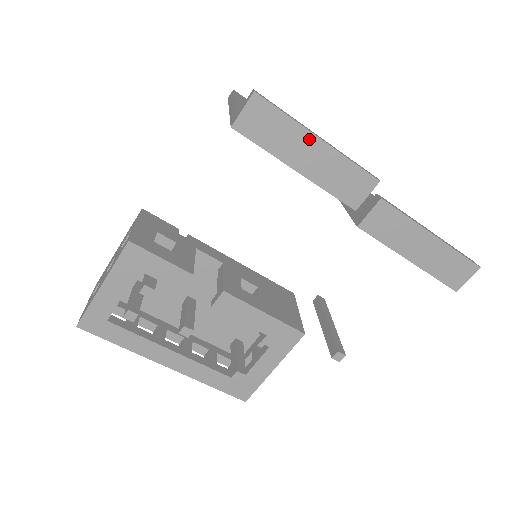
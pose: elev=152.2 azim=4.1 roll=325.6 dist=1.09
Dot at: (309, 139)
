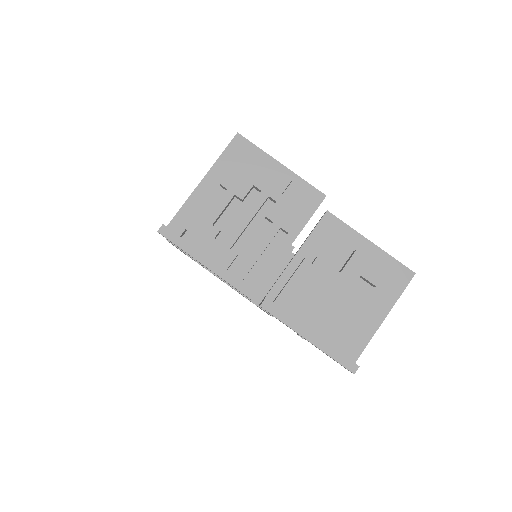
Dot at: (199, 262)
